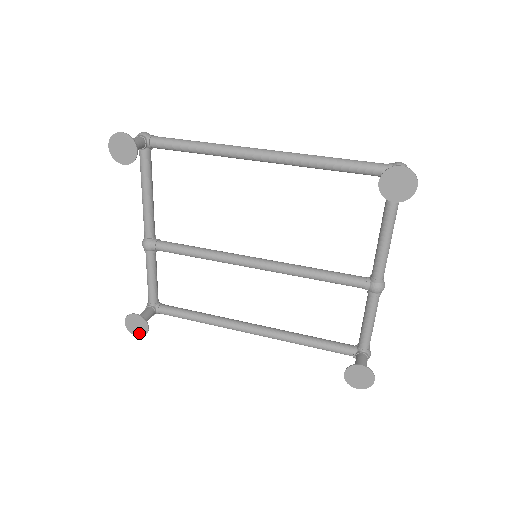
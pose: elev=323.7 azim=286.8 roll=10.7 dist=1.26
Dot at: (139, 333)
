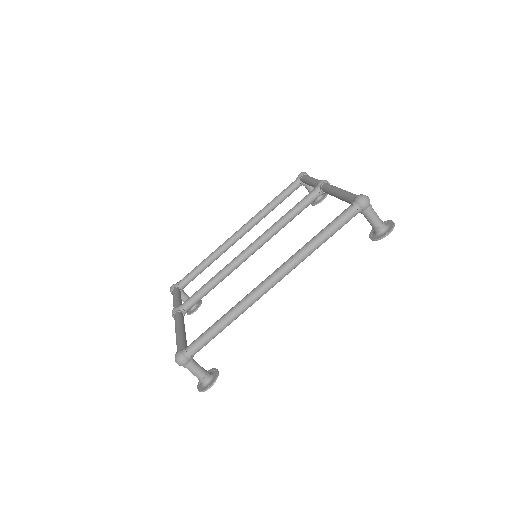
Dot at: occluded
